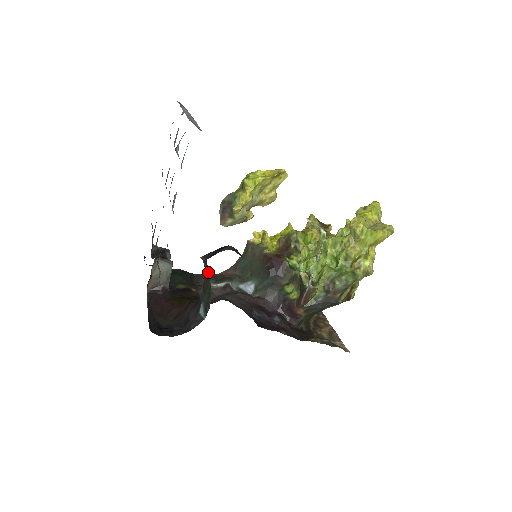
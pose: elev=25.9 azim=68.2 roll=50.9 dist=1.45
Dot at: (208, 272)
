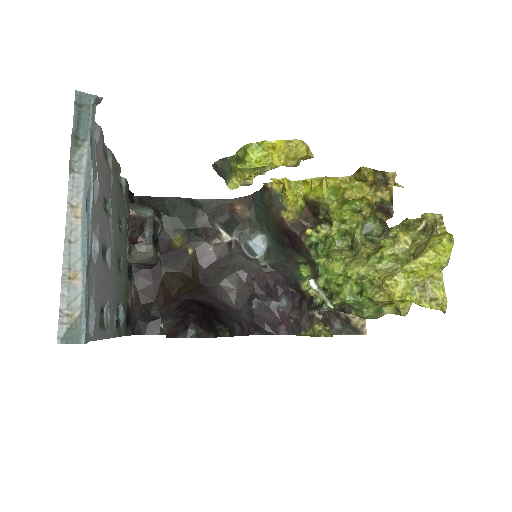
Dot at: occluded
